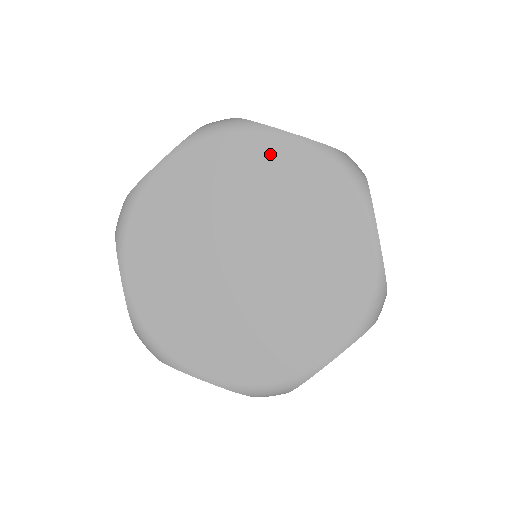
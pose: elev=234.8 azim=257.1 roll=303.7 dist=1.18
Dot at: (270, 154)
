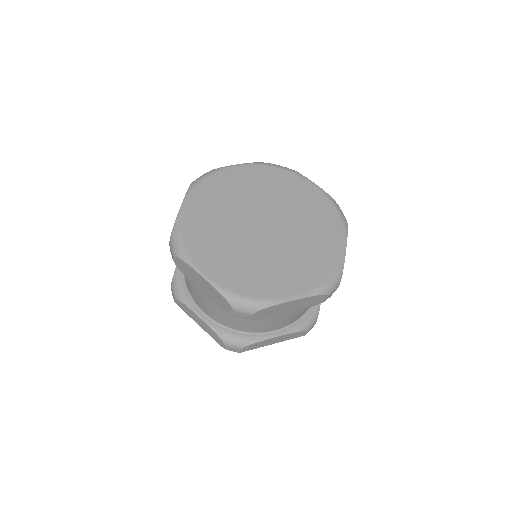
Dot at: (301, 187)
